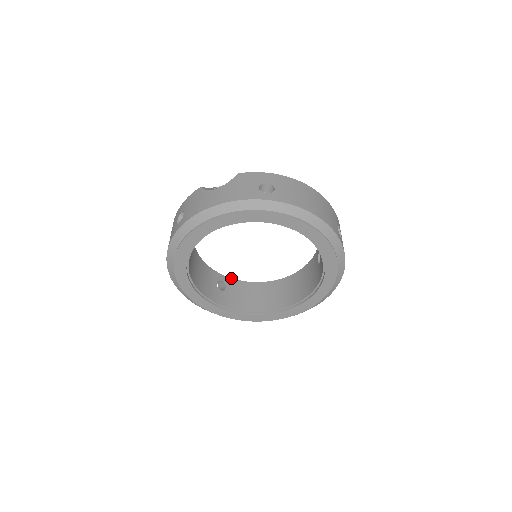
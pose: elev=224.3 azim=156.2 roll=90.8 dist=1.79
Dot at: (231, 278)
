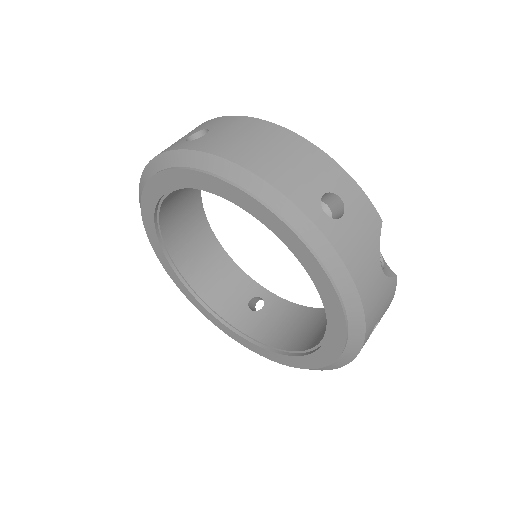
Dot at: (280, 297)
